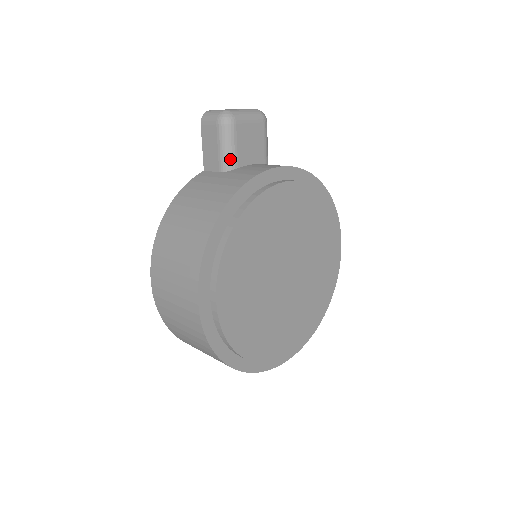
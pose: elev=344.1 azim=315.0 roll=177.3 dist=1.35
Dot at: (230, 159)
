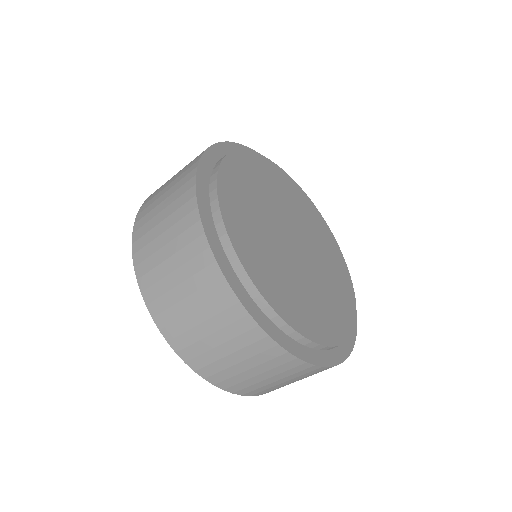
Dot at: occluded
